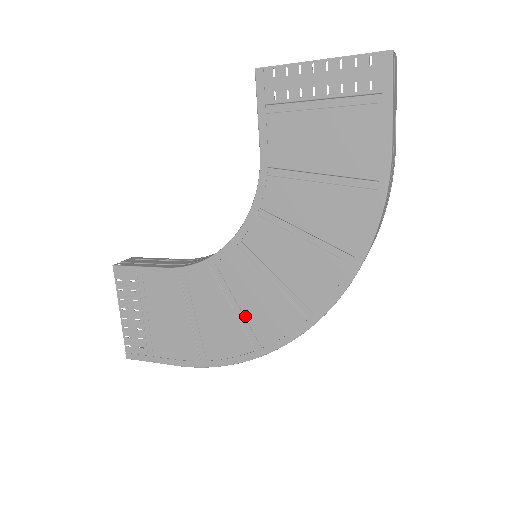
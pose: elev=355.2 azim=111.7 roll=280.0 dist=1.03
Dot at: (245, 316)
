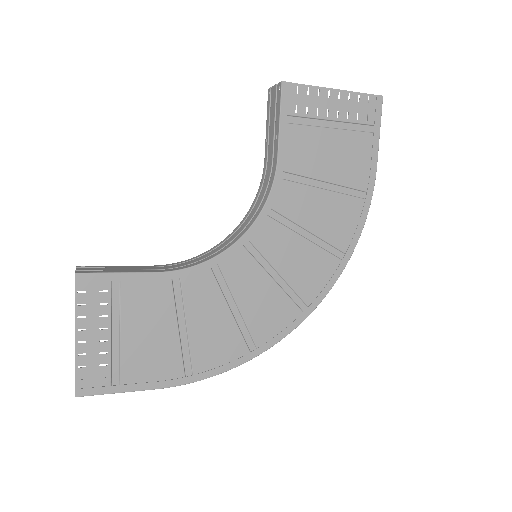
Dot at: (244, 317)
